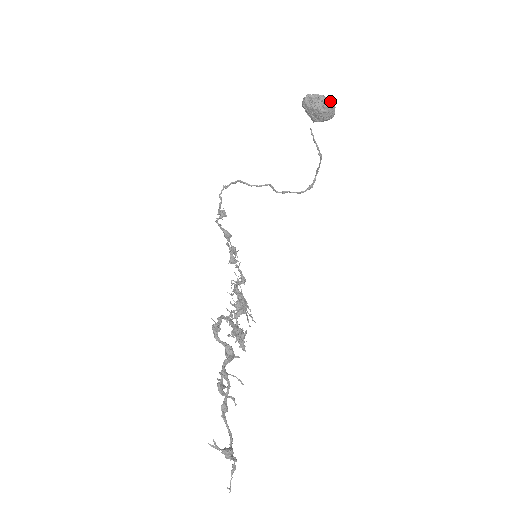
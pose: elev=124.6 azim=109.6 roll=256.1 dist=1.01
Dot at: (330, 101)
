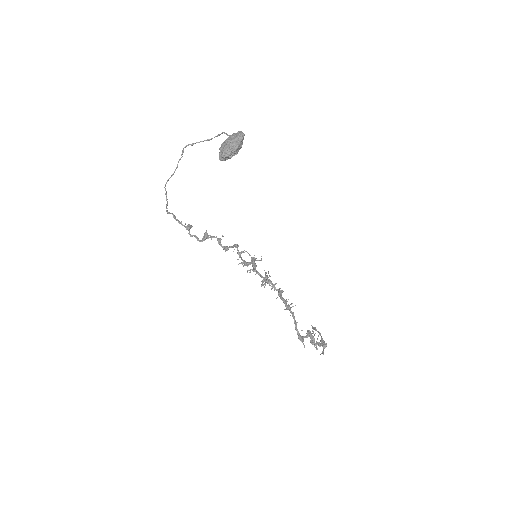
Dot at: (242, 141)
